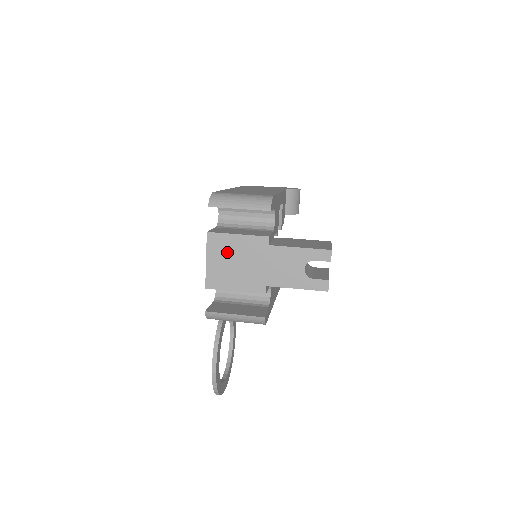
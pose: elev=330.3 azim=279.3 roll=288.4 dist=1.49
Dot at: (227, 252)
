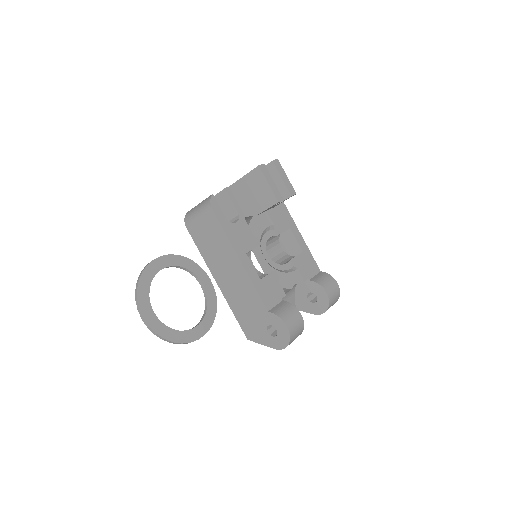
Dot at: occluded
